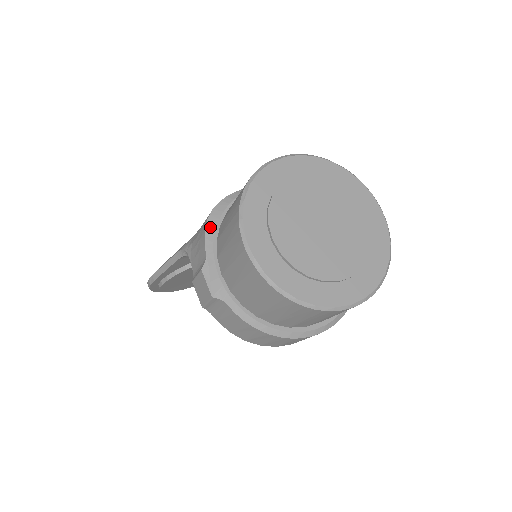
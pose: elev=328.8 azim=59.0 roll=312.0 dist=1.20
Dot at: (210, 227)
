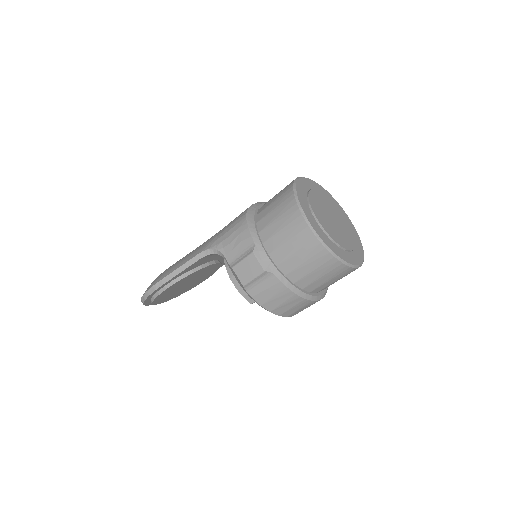
Dot at: (251, 224)
